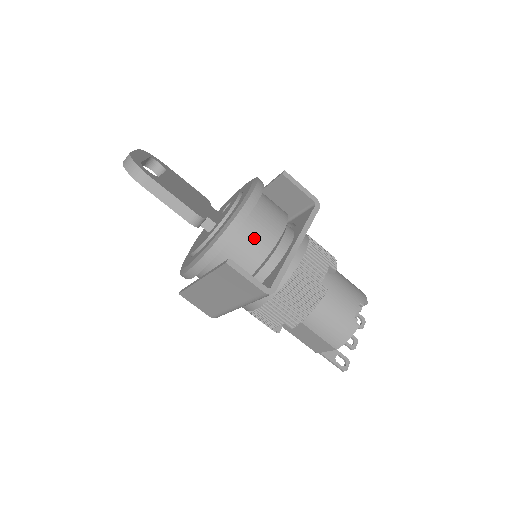
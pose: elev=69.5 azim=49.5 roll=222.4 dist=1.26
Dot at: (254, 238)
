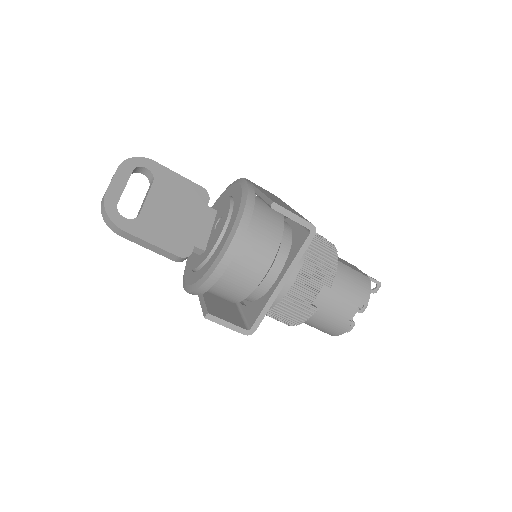
Dot at: (237, 280)
